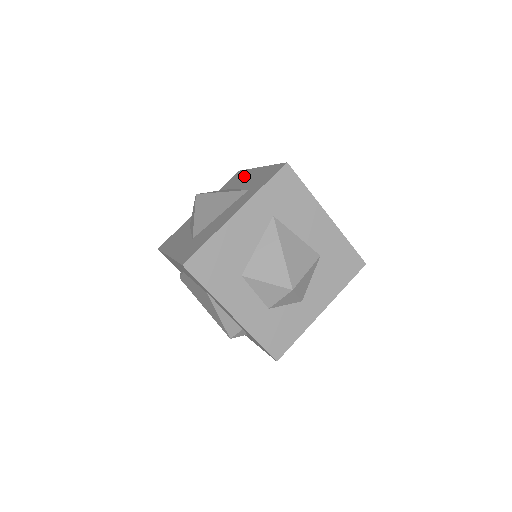
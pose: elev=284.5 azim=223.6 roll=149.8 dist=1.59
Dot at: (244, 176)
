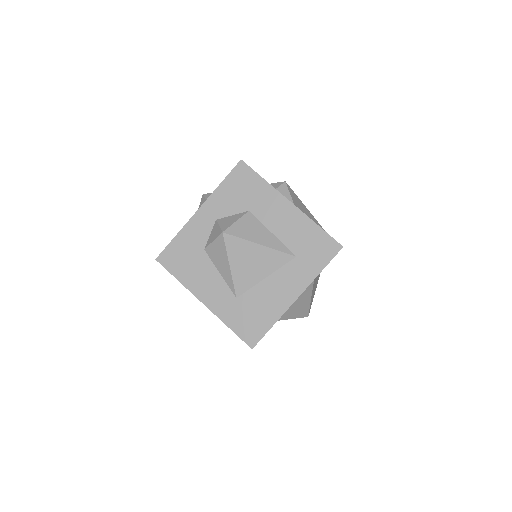
Dot at: (266, 199)
